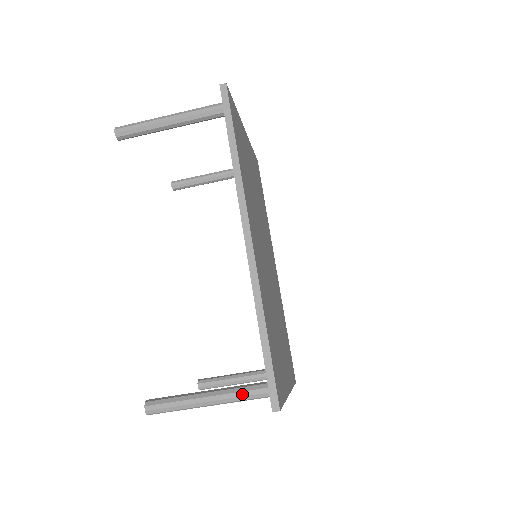
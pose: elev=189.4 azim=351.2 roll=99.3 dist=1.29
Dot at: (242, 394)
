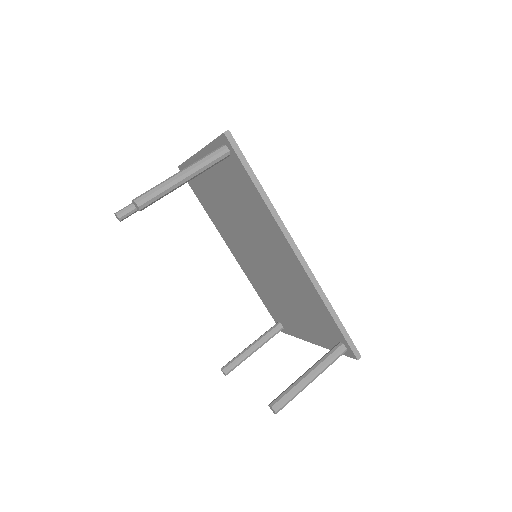
Dot at: (331, 361)
